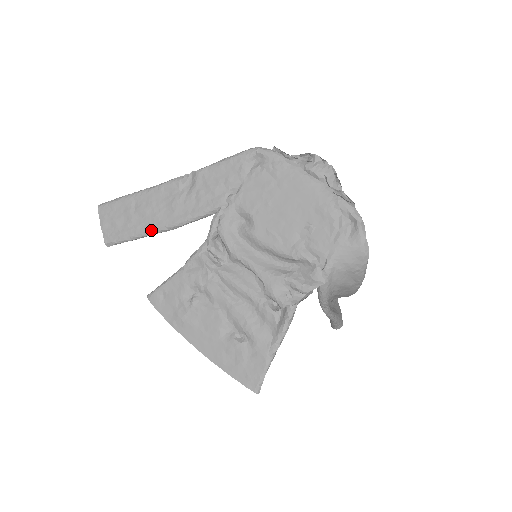
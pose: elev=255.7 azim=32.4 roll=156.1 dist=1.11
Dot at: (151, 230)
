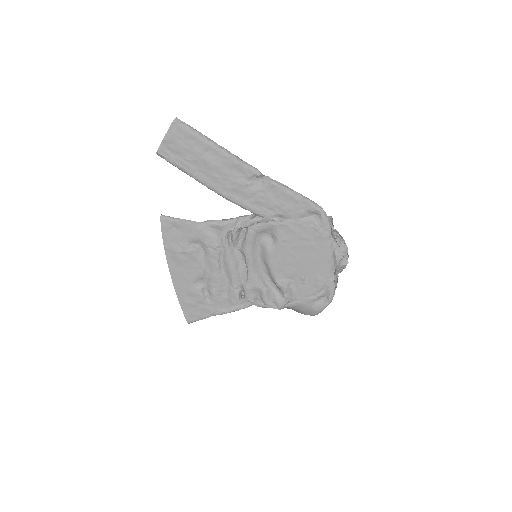
Dot at: (203, 181)
